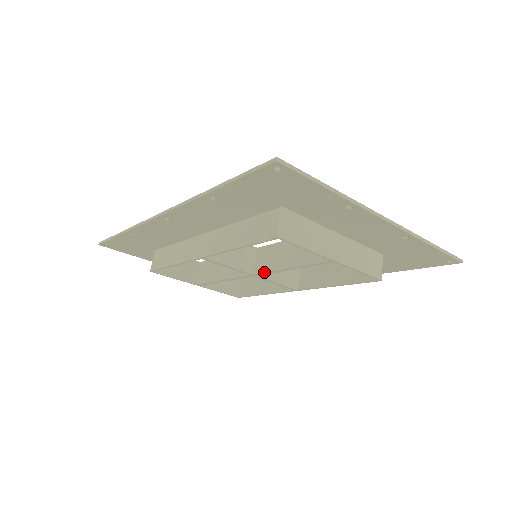
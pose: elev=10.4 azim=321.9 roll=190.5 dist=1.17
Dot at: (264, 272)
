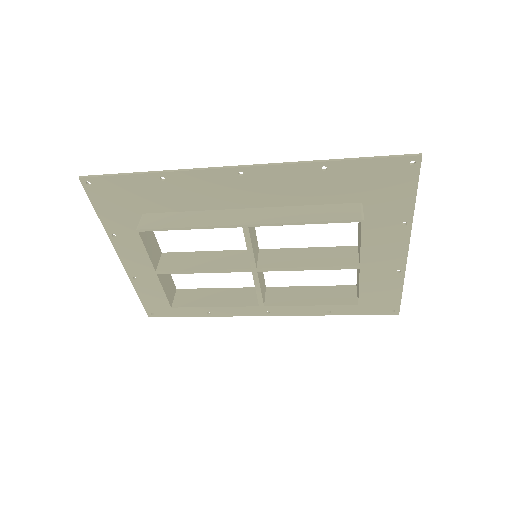
Dot at: (274, 267)
